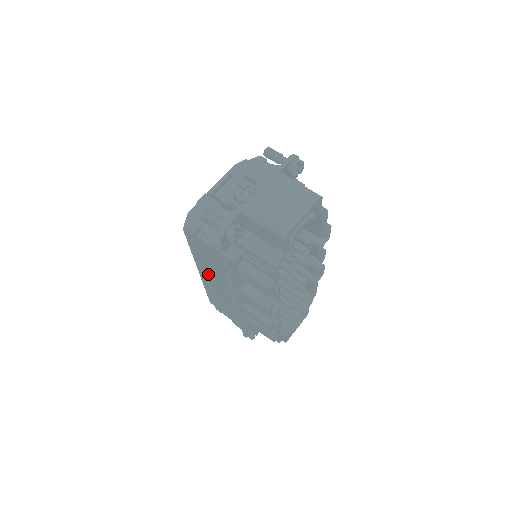
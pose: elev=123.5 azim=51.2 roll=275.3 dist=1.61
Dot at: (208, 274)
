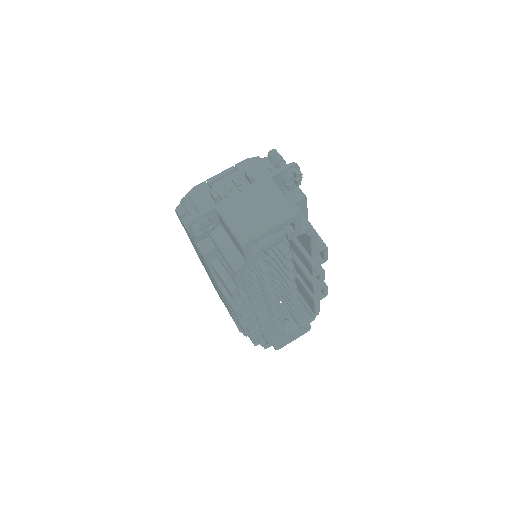
Dot at: (201, 260)
